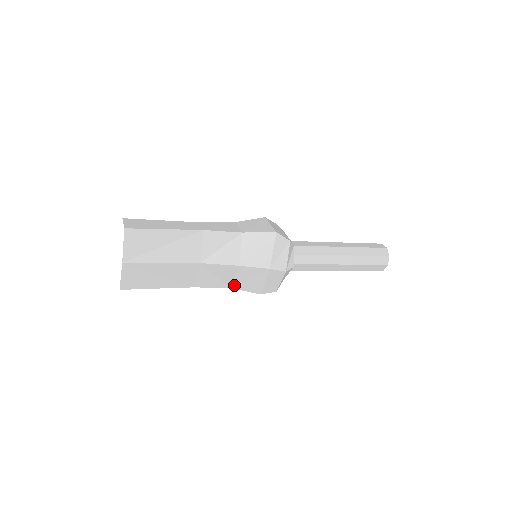
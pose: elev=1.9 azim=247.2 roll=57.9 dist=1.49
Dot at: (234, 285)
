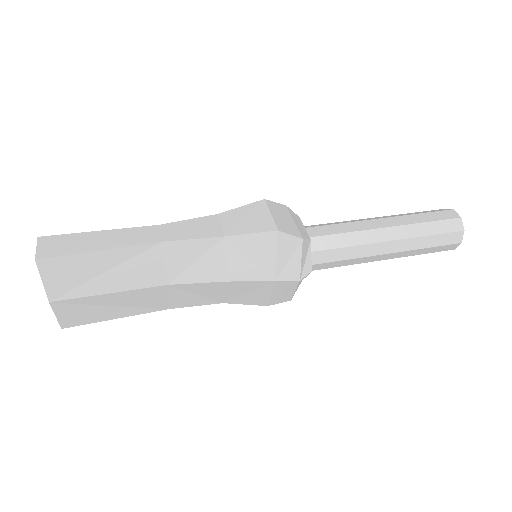
Dot at: (227, 300)
